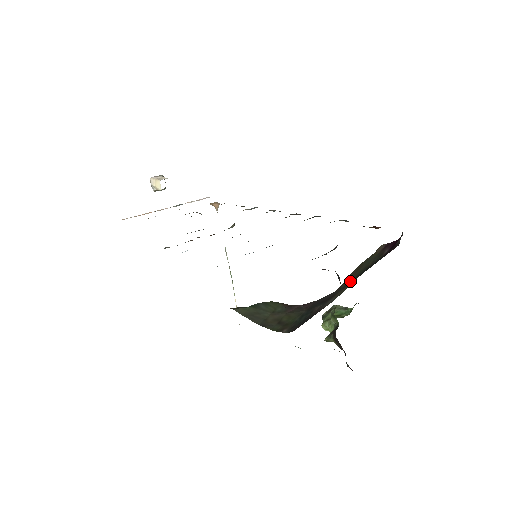
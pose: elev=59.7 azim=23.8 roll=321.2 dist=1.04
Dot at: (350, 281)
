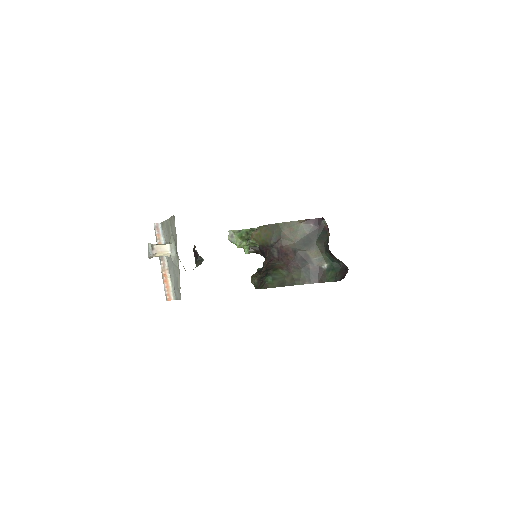
Dot at: (298, 241)
